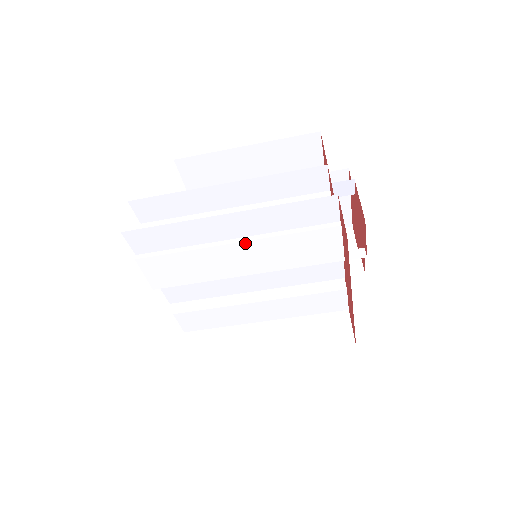
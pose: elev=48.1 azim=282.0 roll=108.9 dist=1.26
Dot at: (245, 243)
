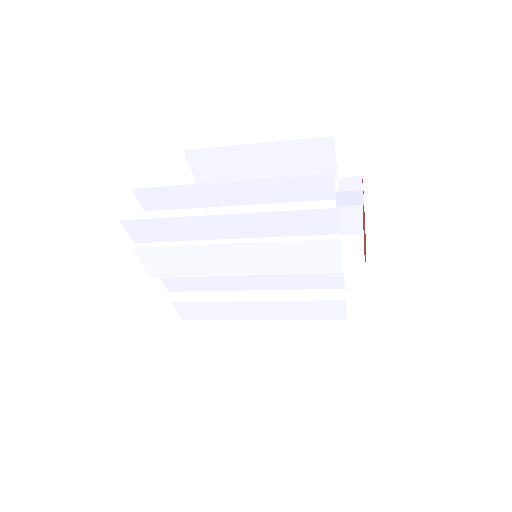
Dot at: (241, 245)
